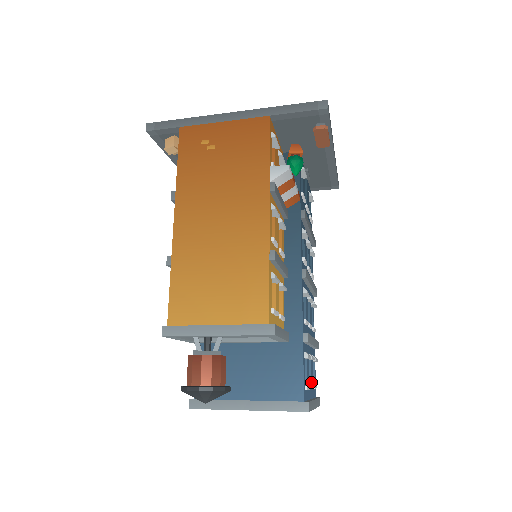
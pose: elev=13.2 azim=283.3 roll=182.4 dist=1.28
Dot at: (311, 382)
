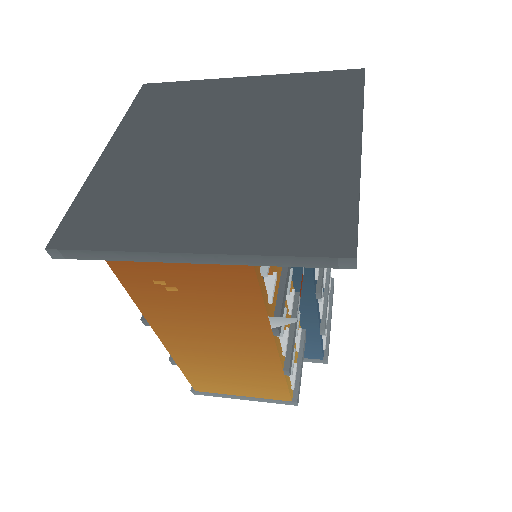
Dot at: occluded
